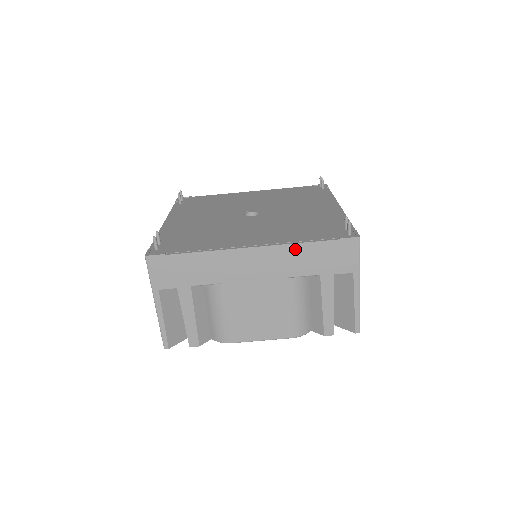
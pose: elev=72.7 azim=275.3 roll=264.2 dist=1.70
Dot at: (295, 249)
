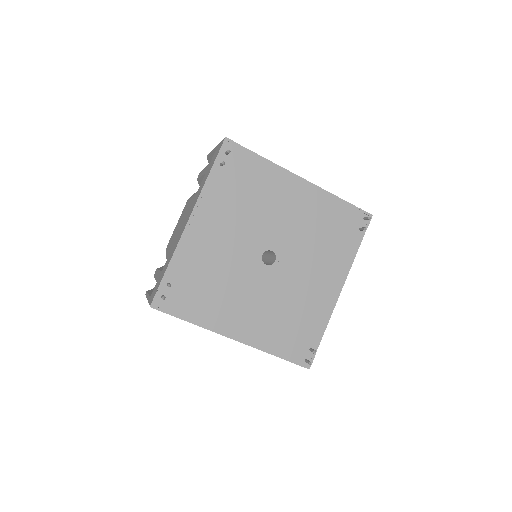
Dot at: (263, 351)
